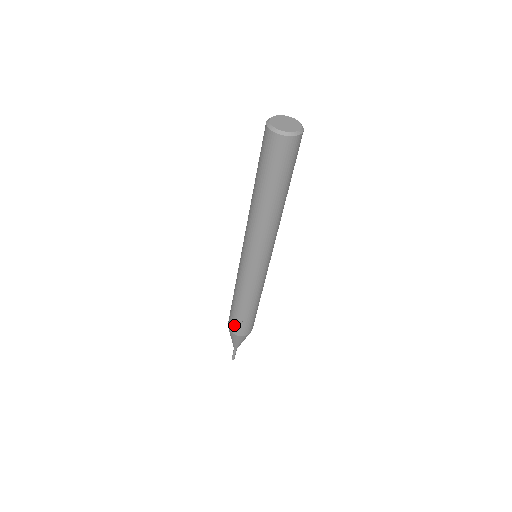
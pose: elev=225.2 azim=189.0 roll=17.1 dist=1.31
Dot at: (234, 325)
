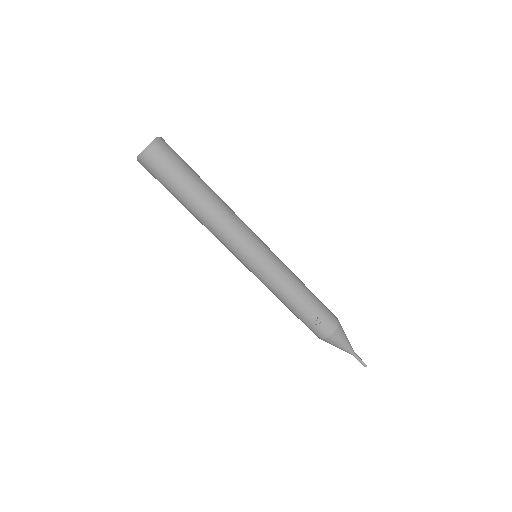
Dot at: (318, 328)
